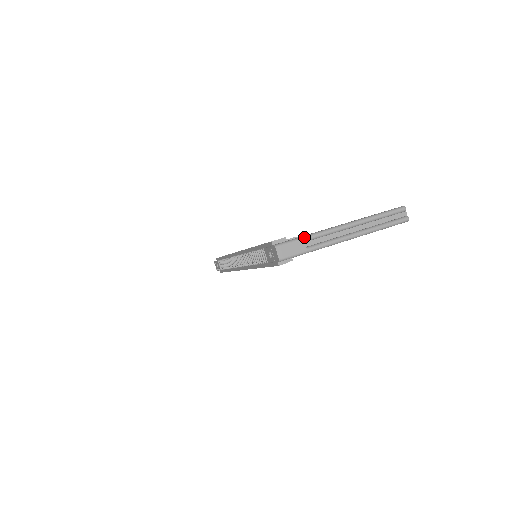
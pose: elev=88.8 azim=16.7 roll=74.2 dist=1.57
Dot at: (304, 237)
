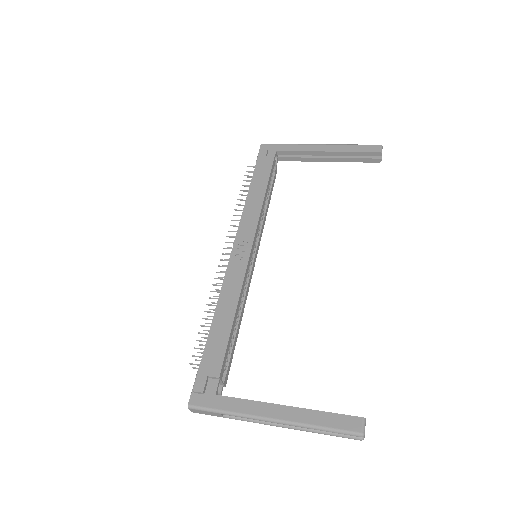
Dot at: (221, 413)
